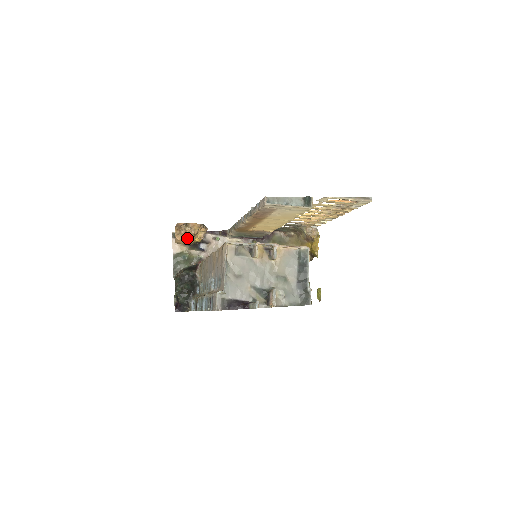
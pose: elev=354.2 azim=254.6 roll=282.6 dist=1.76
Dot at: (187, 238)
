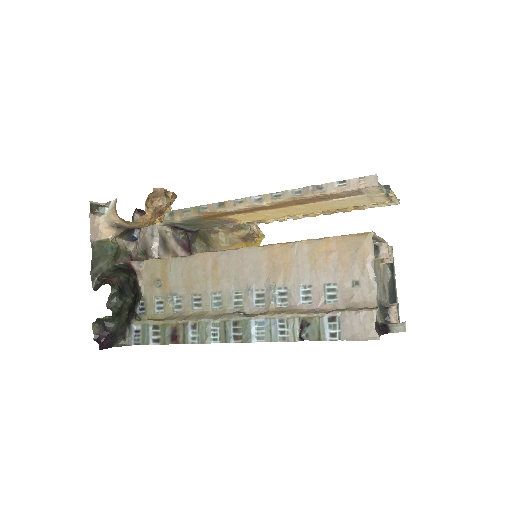
Dot at: (155, 216)
